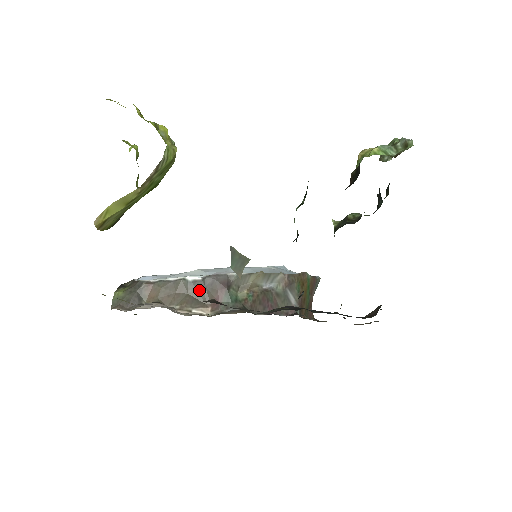
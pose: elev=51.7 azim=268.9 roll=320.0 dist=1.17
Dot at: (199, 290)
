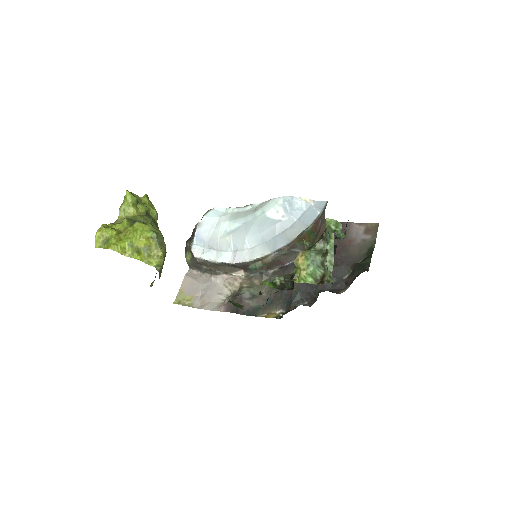
Dot at: (231, 265)
